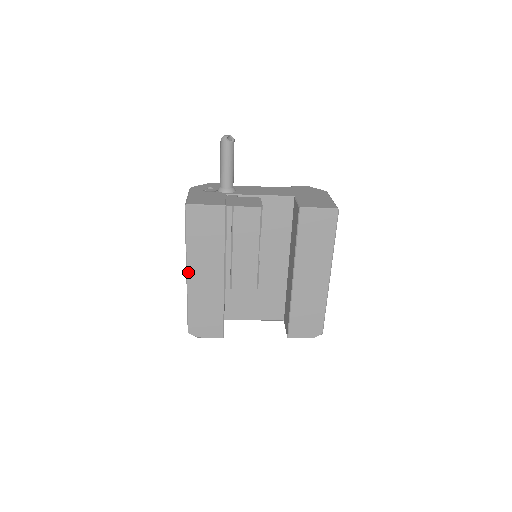
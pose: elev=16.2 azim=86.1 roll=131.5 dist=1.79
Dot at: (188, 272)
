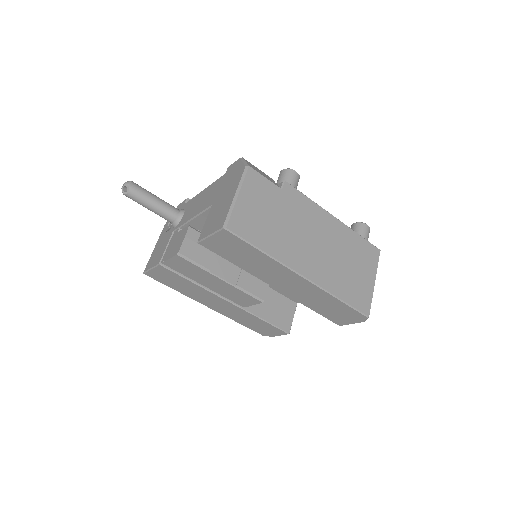
Dot at: occluded
